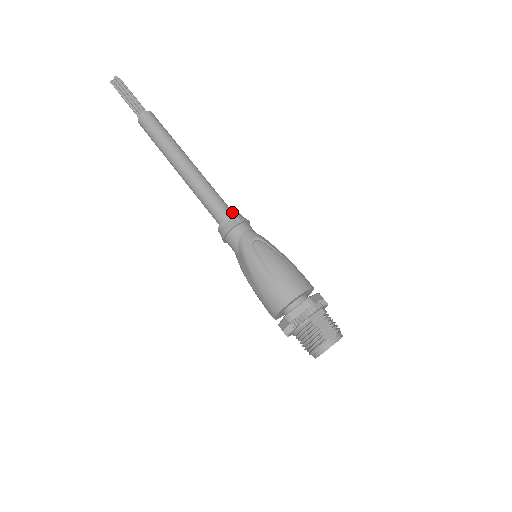
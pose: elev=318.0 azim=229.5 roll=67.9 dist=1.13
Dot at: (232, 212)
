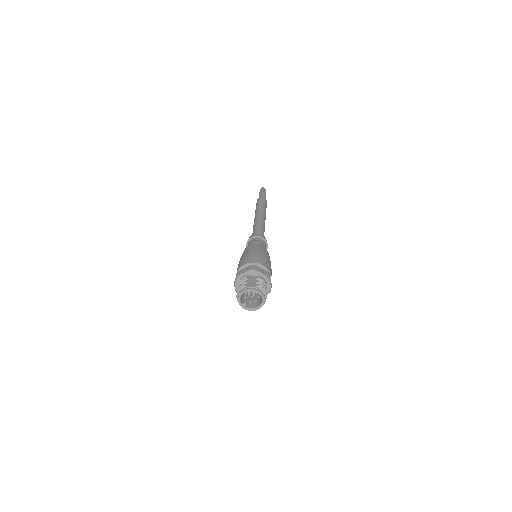
Dot at: occluded
